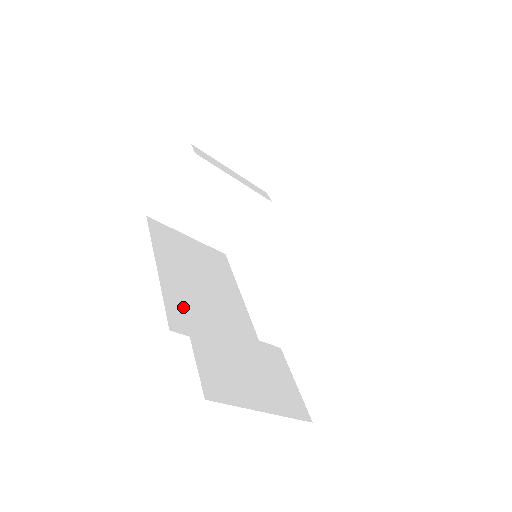
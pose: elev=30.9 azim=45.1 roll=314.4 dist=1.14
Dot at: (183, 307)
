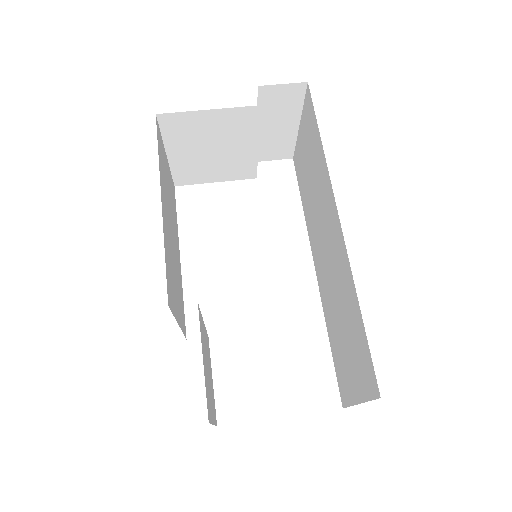
Dot at: (170, 269)
